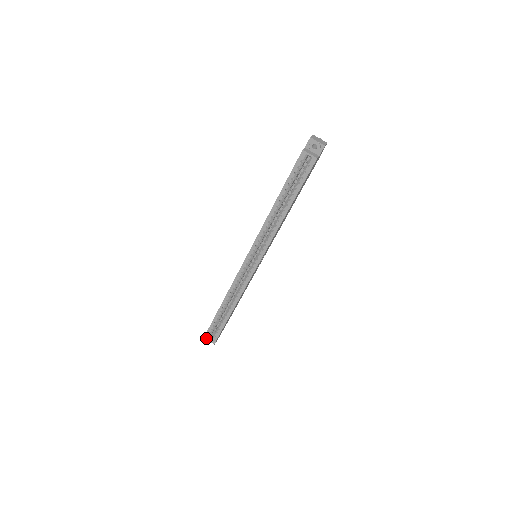
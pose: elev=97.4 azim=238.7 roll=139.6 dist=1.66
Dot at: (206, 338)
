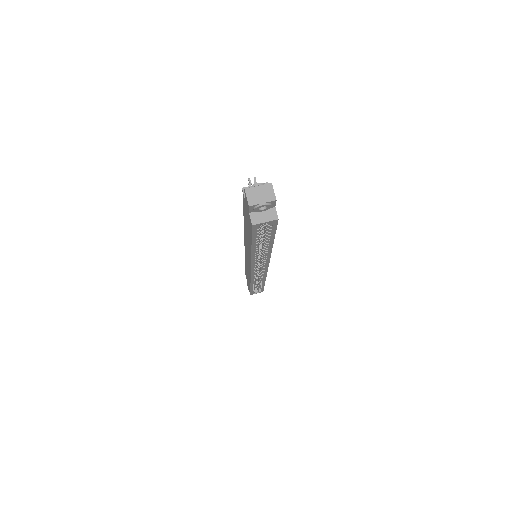
Dot at: occluded
